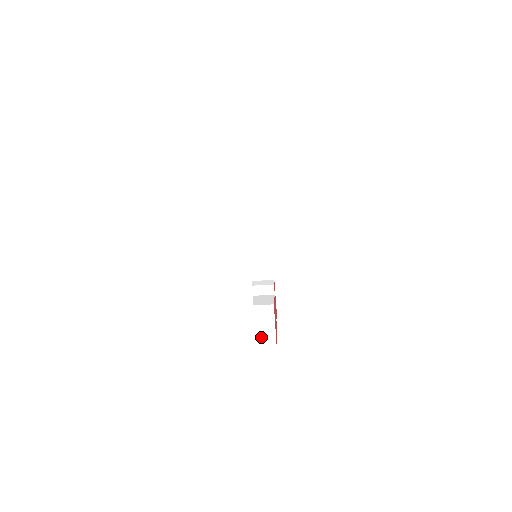
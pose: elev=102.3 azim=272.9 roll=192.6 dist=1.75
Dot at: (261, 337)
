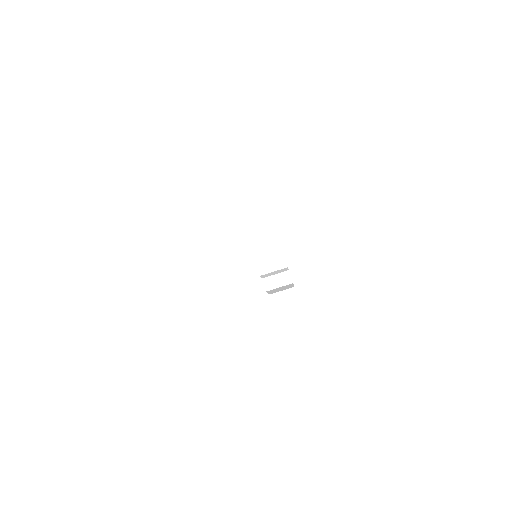
Dot at: (289, 331)
